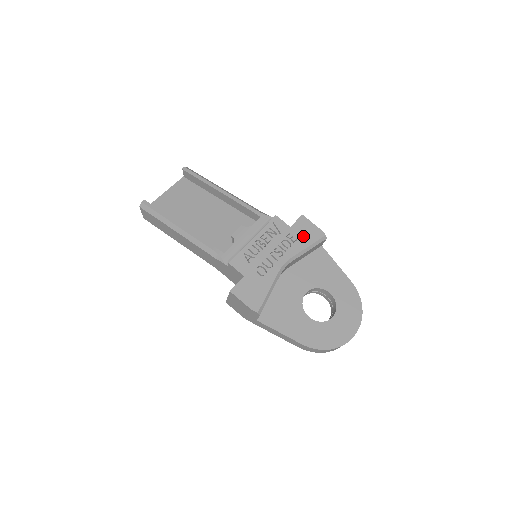
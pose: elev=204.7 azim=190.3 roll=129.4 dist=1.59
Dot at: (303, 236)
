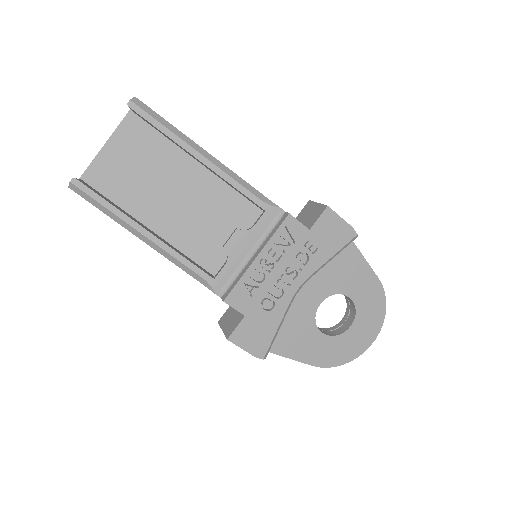
Dot at: (326, 242)
